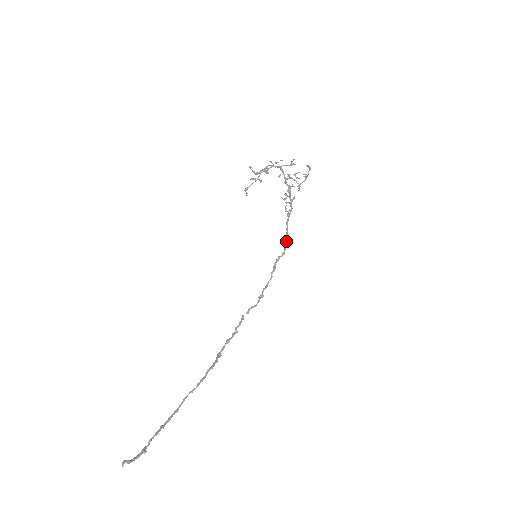
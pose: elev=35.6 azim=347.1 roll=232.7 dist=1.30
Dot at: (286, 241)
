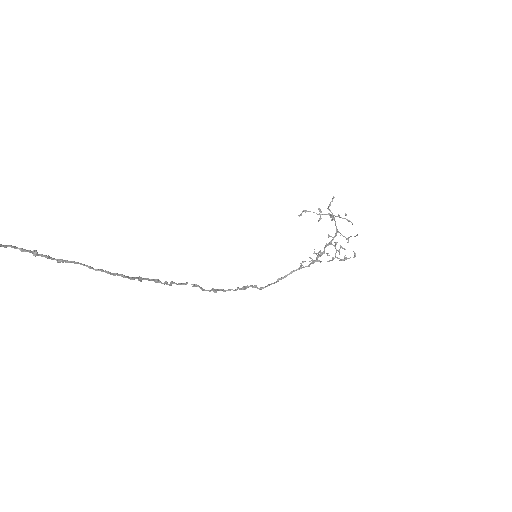
Dot at: (274, 283)
